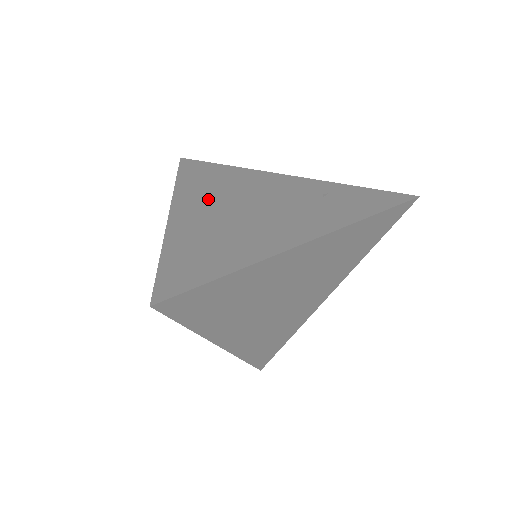
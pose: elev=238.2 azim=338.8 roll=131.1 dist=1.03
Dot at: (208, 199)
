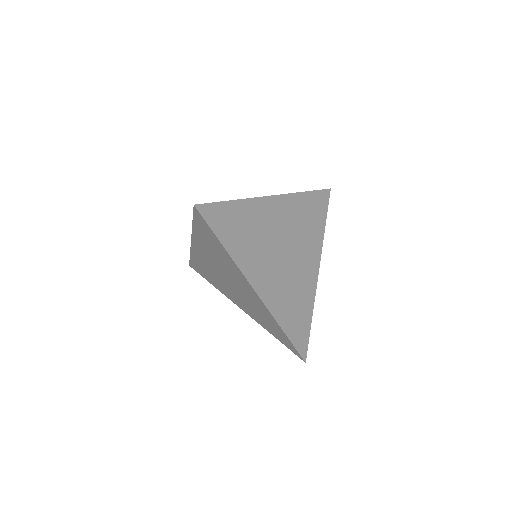
Dot at: occluded
